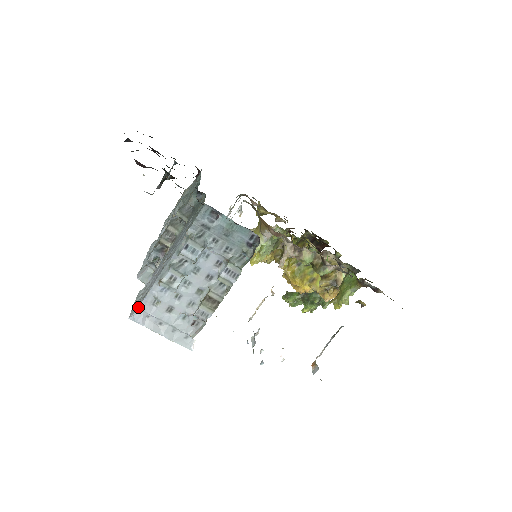
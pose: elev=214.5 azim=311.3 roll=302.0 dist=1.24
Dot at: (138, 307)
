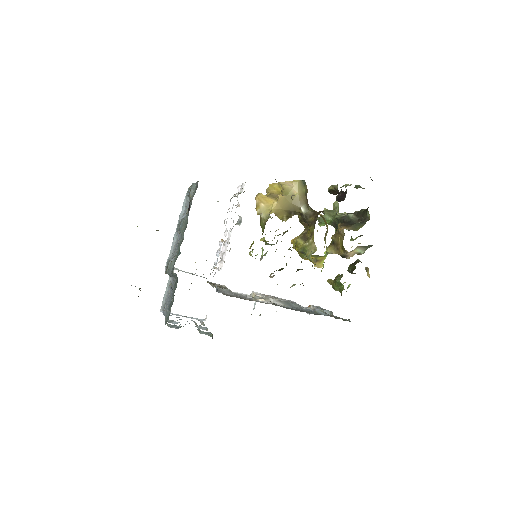
Dot at: (162, 310)
